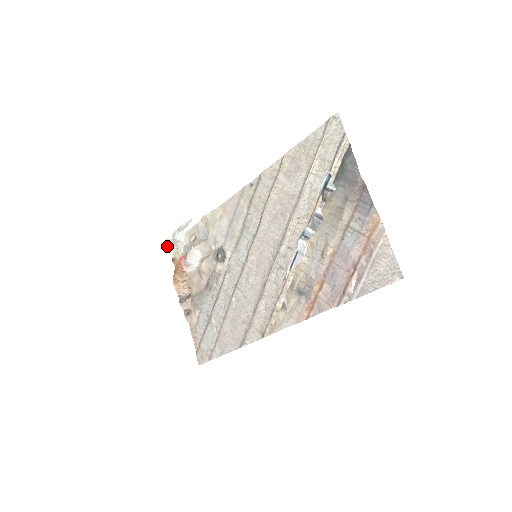
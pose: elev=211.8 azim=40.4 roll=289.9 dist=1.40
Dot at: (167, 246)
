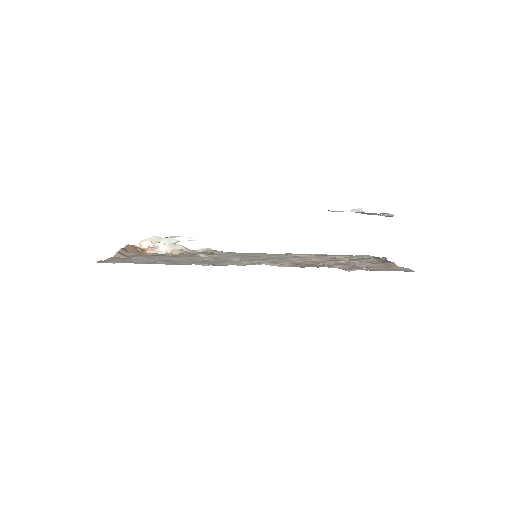
Dot at: (141, 243)
